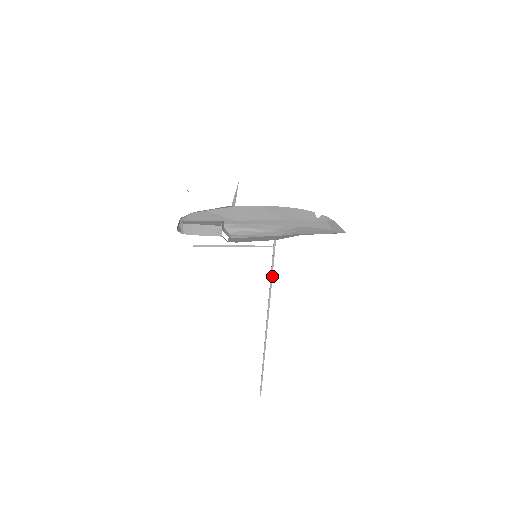
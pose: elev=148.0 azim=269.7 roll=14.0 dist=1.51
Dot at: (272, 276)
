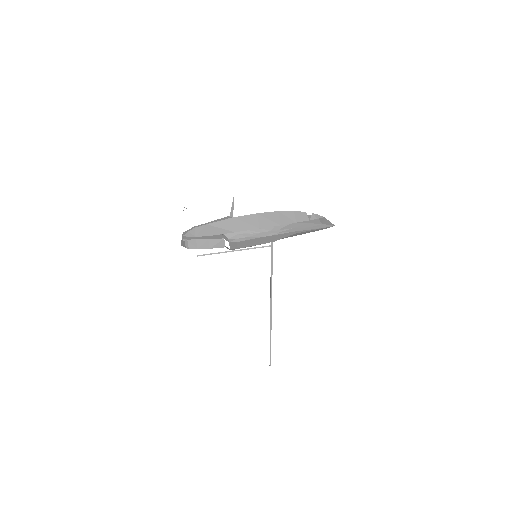
Dot at: (272, 271)
